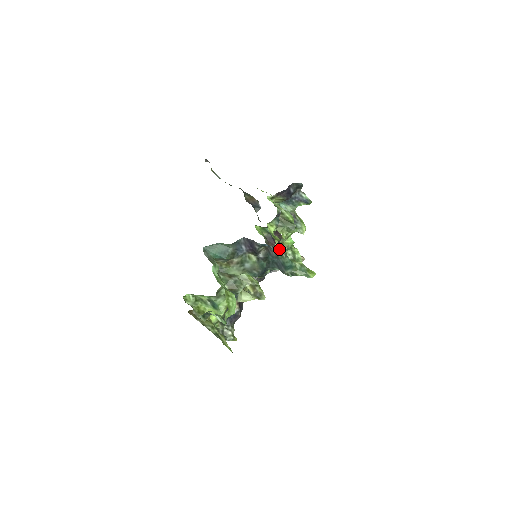
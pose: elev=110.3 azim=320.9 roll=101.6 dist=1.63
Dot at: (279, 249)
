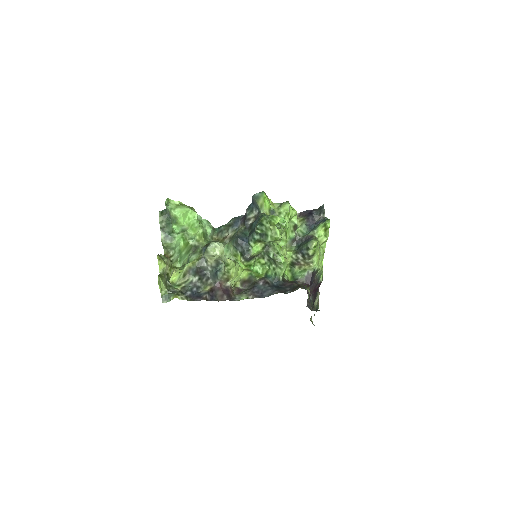
Dot at: occluded
